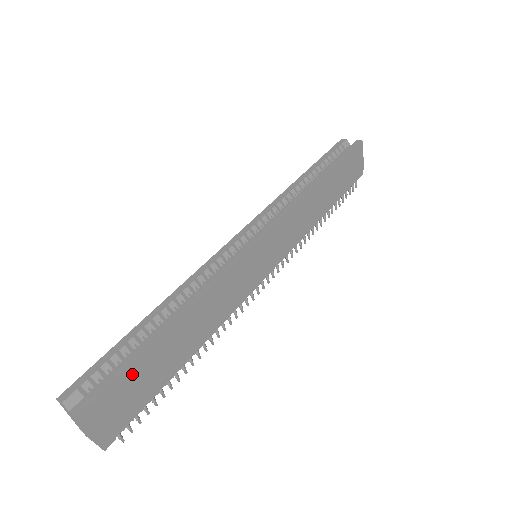
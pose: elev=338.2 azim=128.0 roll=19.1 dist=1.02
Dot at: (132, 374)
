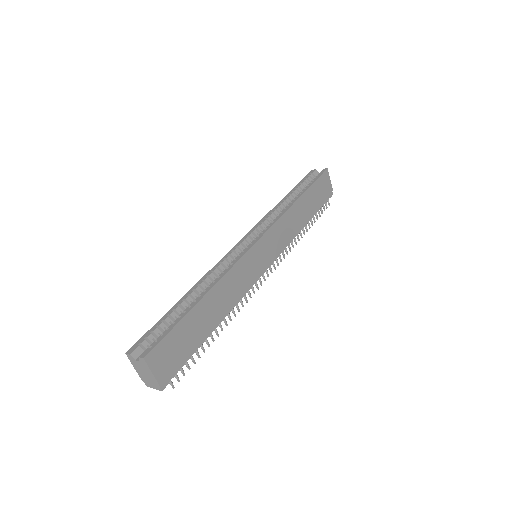
Dot at: (176, 333)
